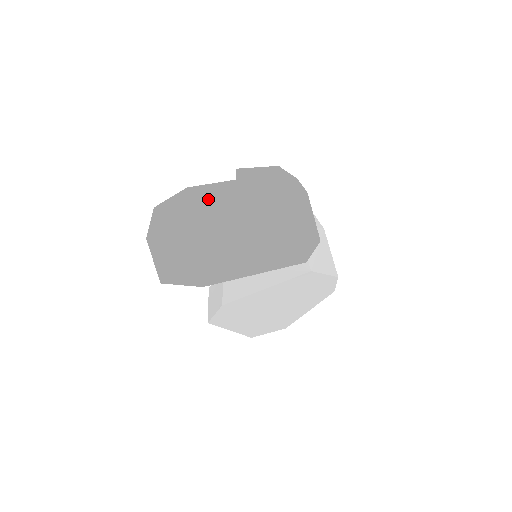
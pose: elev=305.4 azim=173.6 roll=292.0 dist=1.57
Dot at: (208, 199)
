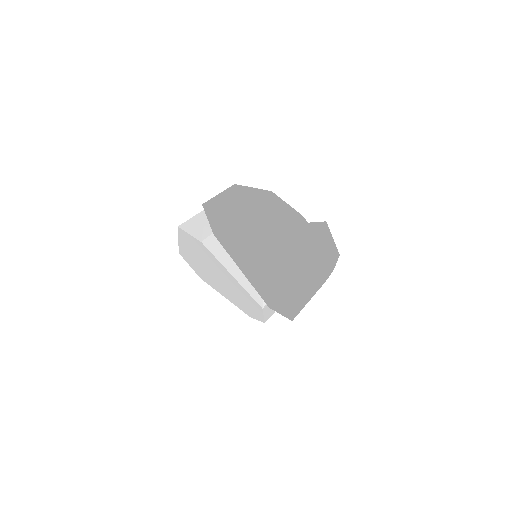
Dot at: (296, 237)
